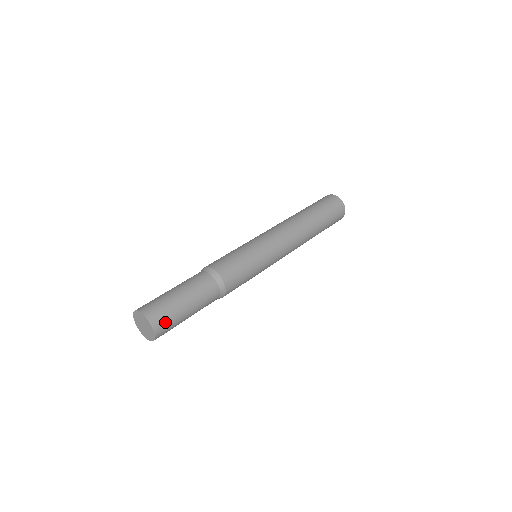
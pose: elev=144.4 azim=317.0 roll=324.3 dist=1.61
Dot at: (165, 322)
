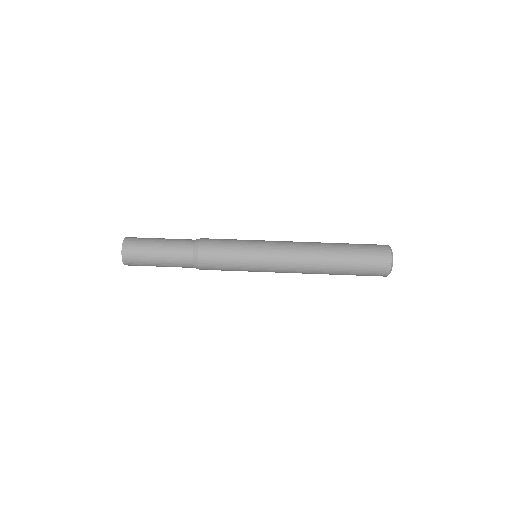
Dot at: (133, 253)
